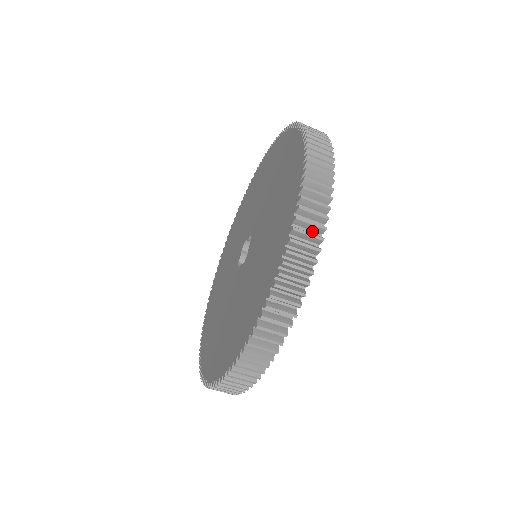
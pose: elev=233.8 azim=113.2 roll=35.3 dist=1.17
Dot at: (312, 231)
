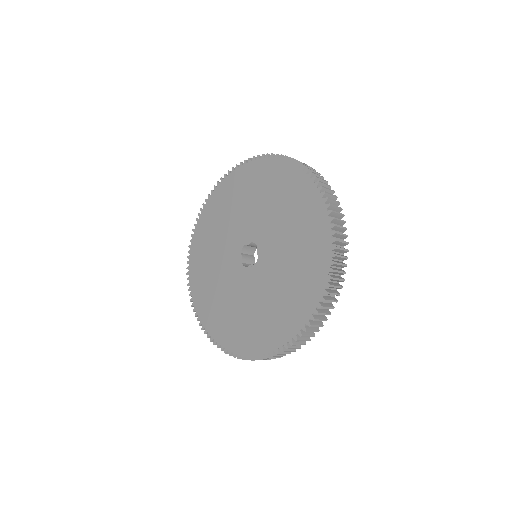
Dot at: (340, 239)
